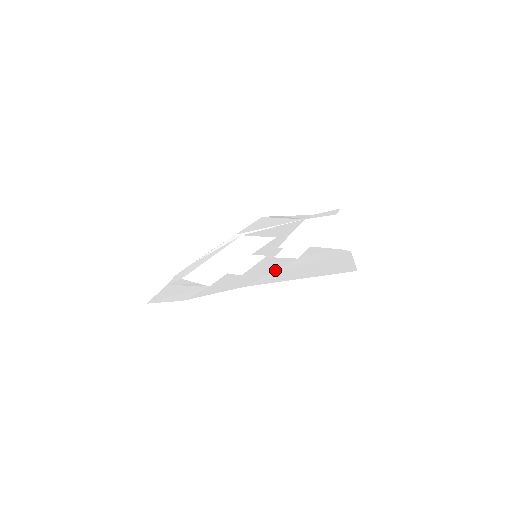
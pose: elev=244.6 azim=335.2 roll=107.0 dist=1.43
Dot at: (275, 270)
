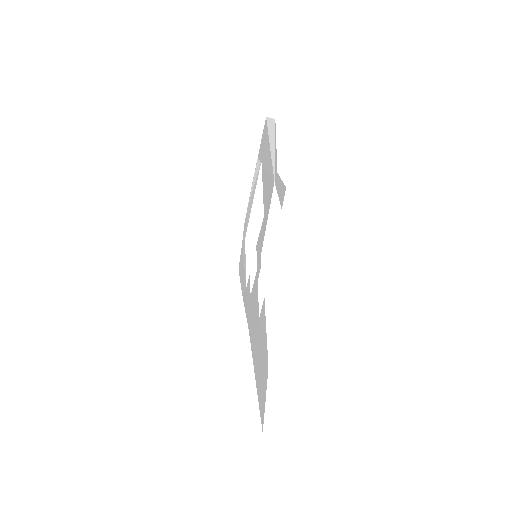
Dot at: (254, 323)
